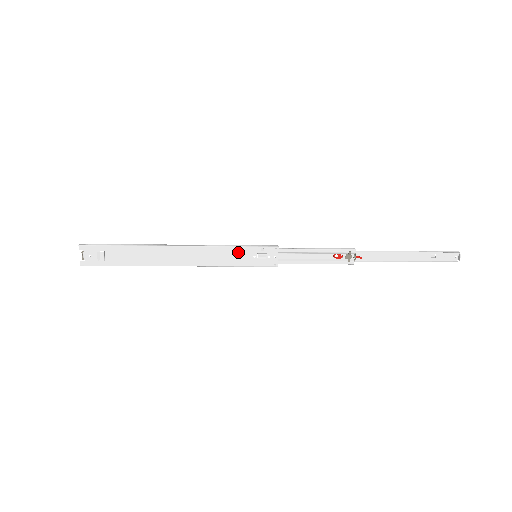
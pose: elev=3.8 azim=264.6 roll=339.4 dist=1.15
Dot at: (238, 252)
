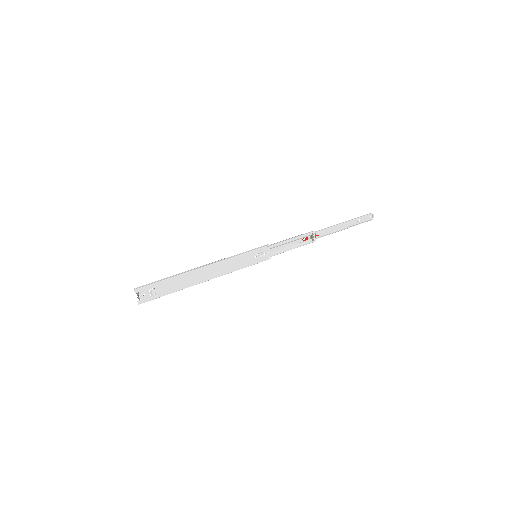
Dot at: (245, 257)
